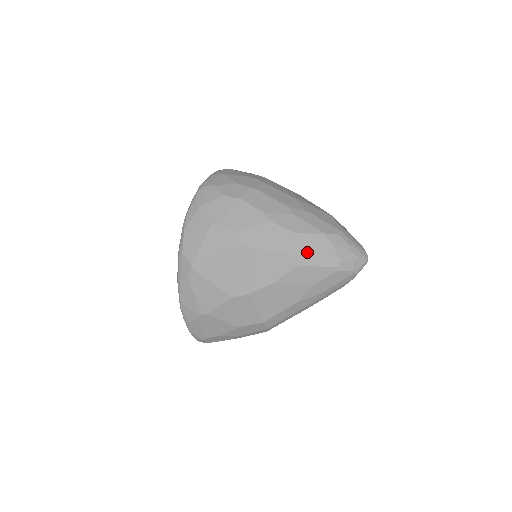
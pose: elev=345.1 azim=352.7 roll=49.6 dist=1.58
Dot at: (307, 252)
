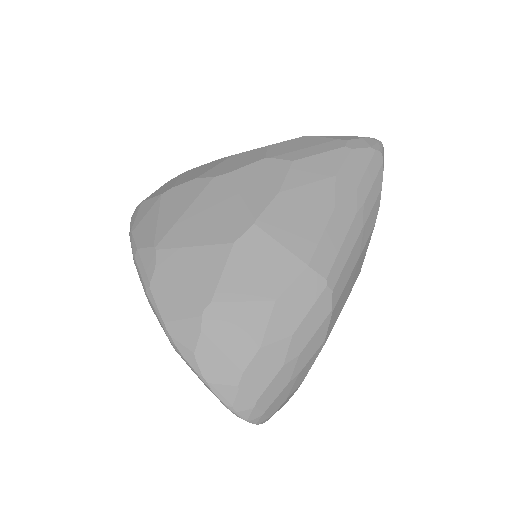
Dot at: (296, 149)
